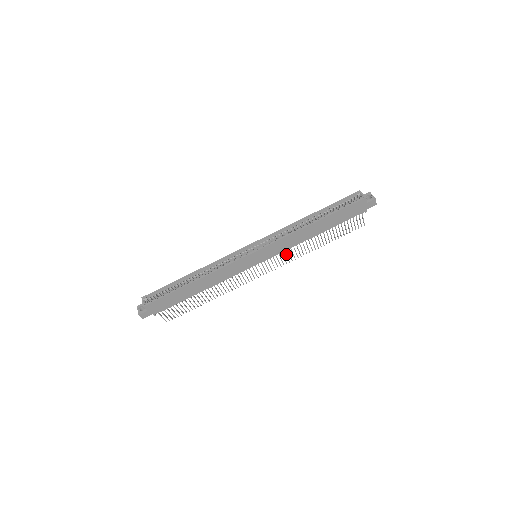
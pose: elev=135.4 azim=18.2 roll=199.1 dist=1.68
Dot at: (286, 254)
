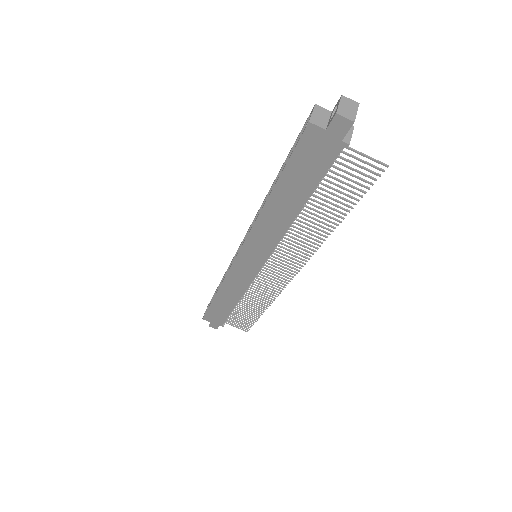
Dot at: (290, 247)
